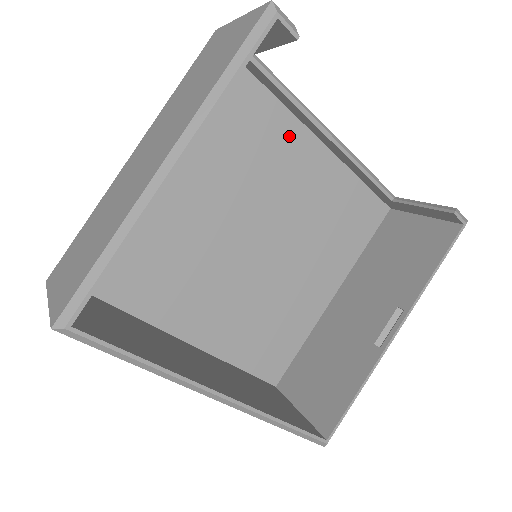
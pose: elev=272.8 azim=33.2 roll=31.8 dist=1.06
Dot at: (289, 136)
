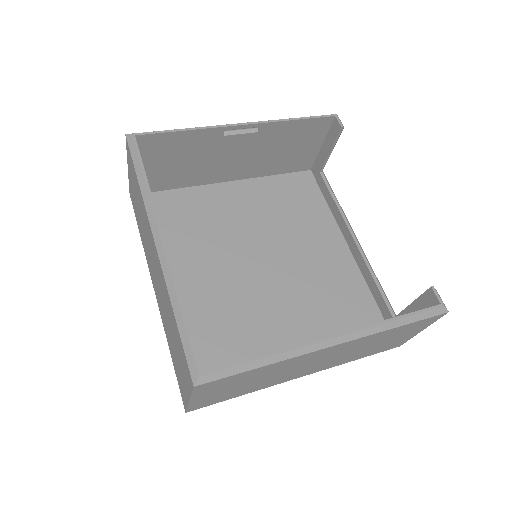
Dot at: (327, 231)
